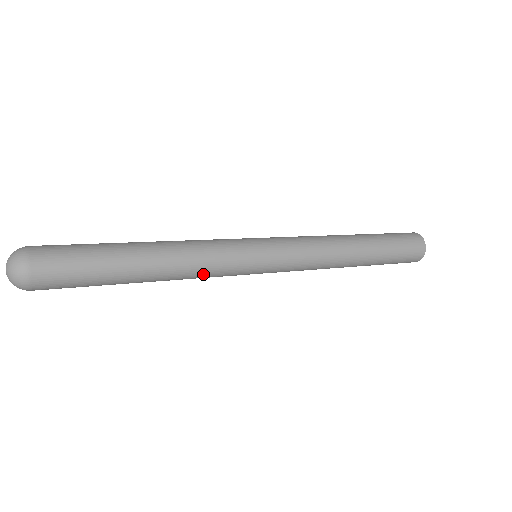
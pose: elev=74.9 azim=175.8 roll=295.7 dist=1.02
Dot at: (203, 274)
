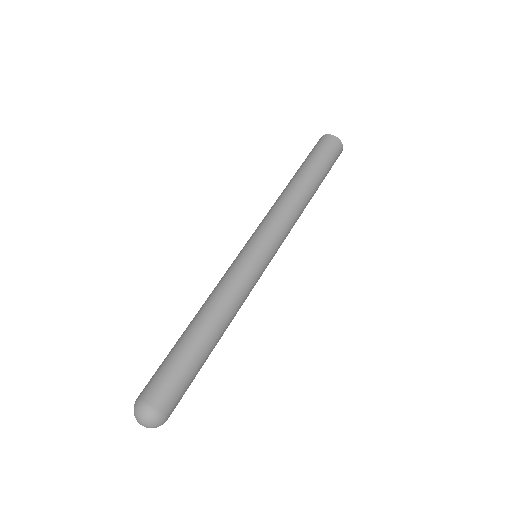
Dot at: occluded
